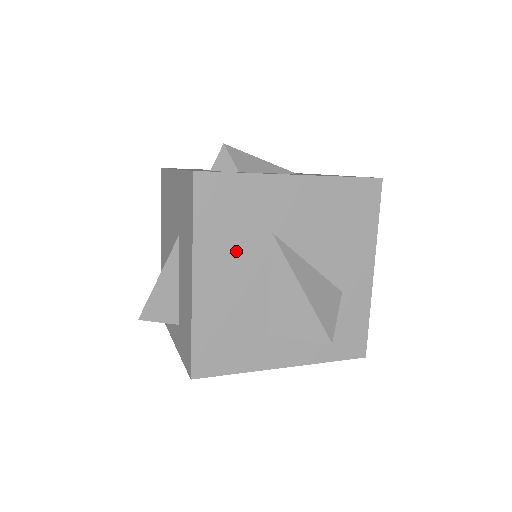
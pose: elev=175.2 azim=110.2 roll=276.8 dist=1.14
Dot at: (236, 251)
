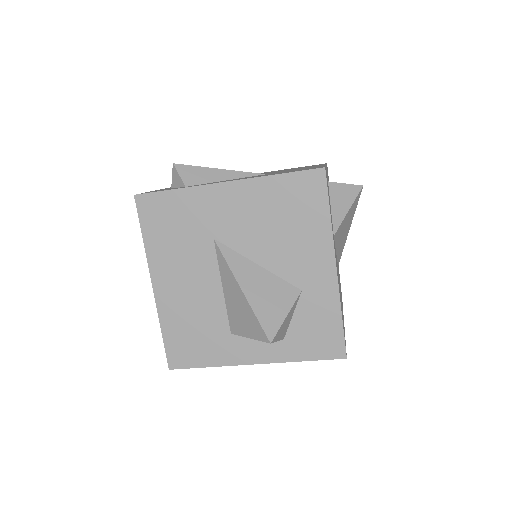
Dot at: (184, 258)
